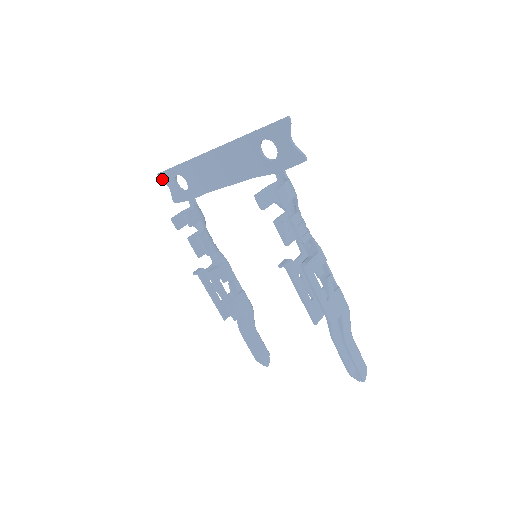
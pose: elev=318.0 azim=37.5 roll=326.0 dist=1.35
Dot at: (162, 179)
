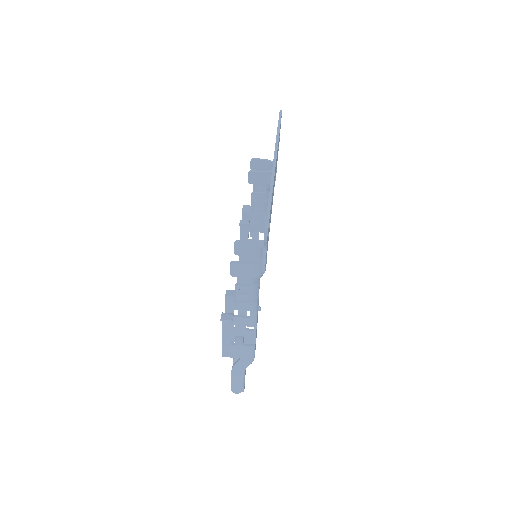
Dot at: occluded
